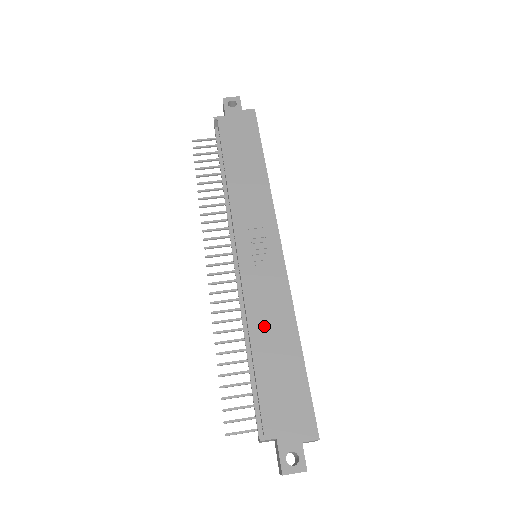
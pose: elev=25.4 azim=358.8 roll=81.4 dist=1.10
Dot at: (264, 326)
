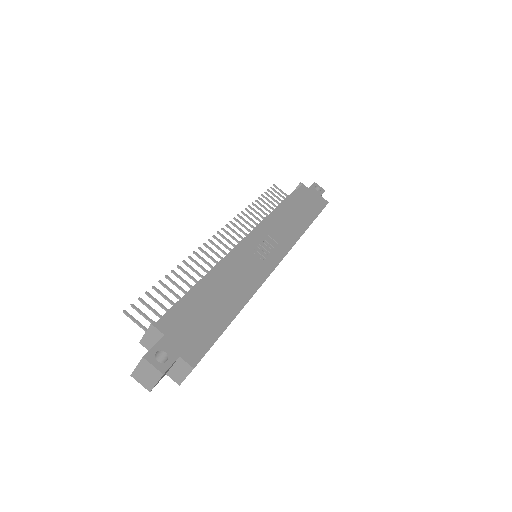
Dot at: (226, 279)
